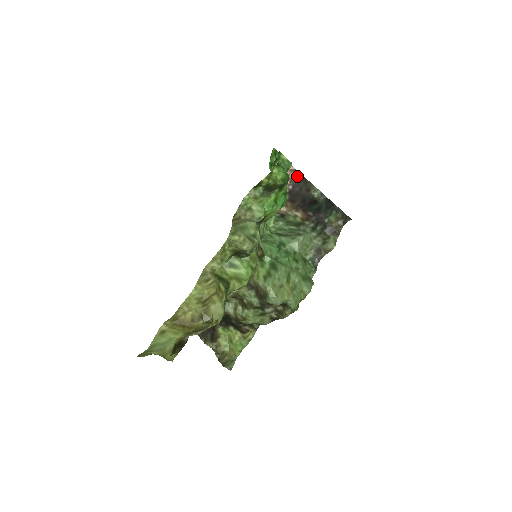
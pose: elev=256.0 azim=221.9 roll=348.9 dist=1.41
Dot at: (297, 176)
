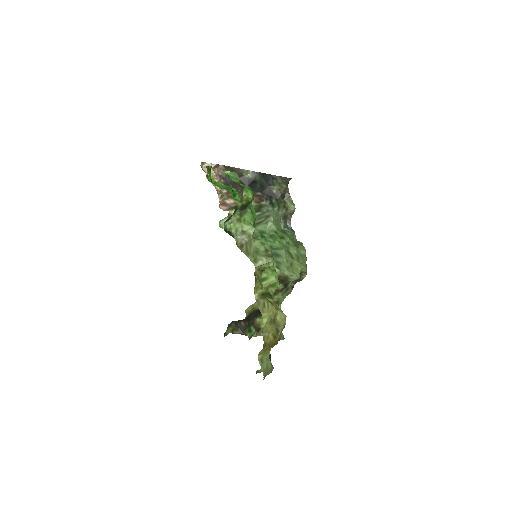
Dot at: (221, 169)
